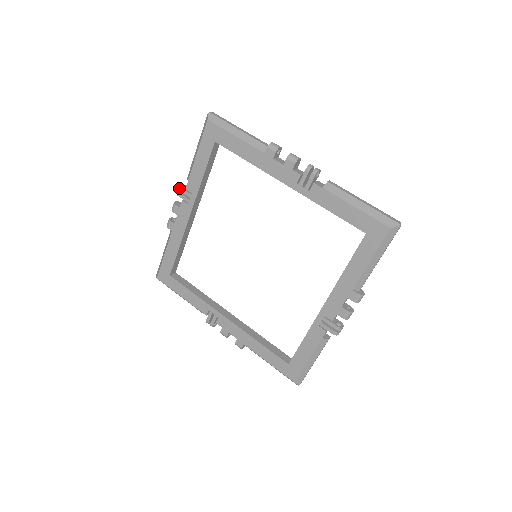
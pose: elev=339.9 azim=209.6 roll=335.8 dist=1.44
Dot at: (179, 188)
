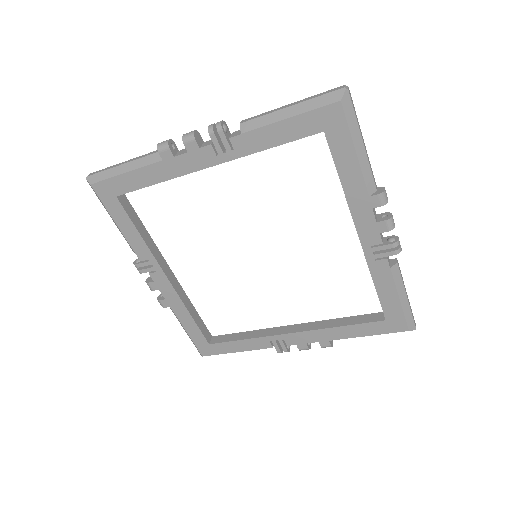
Dot at: (135, 266)
